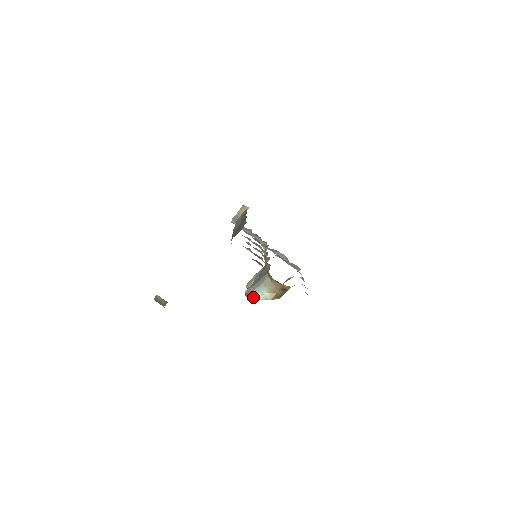
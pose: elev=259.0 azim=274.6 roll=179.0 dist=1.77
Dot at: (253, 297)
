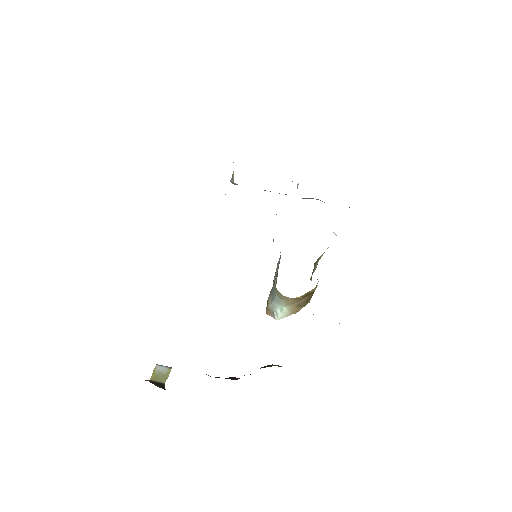
Dot at: (273, 315)
